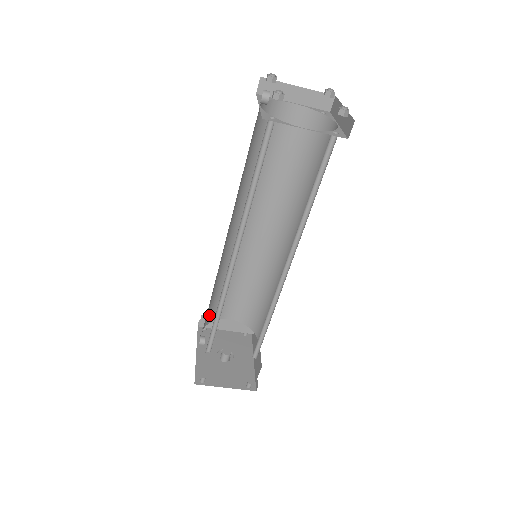
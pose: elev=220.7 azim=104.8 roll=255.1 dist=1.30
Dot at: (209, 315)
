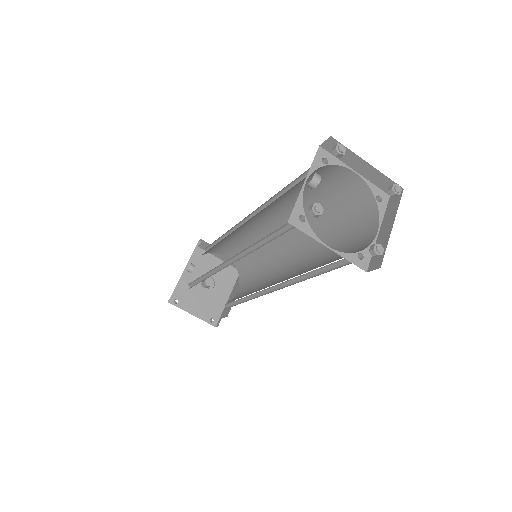
Dot at: (205, 252)
